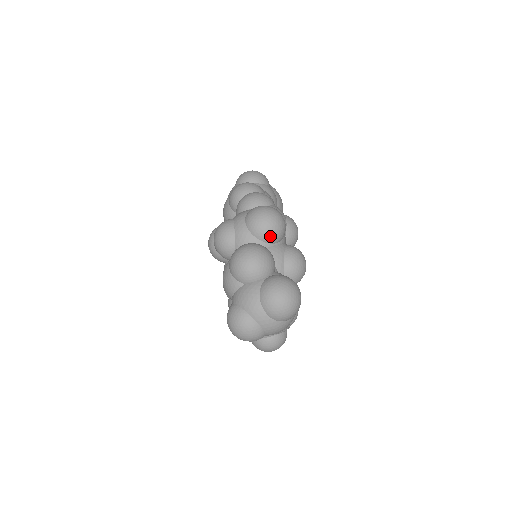
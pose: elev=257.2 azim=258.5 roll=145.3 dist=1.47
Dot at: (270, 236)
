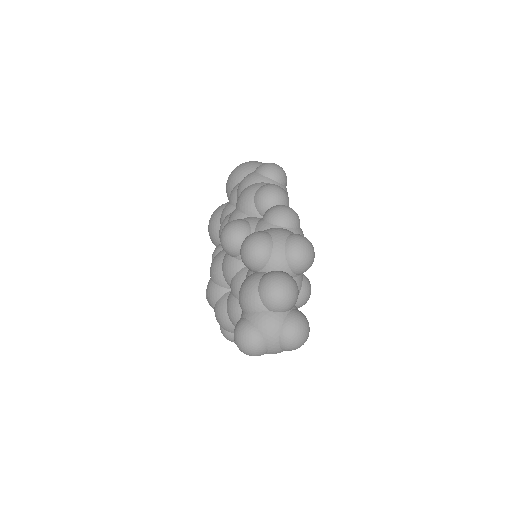
Dot at: (301, 271)
